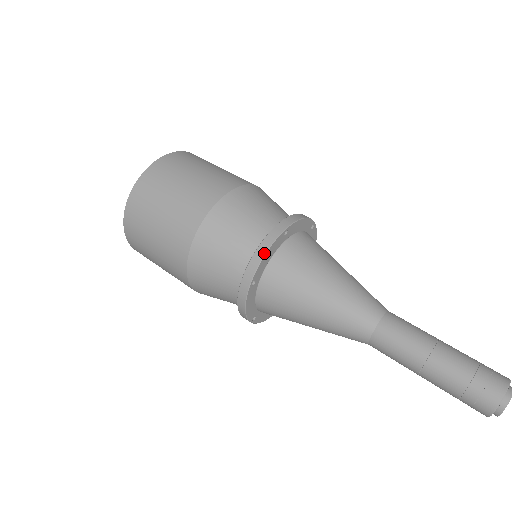
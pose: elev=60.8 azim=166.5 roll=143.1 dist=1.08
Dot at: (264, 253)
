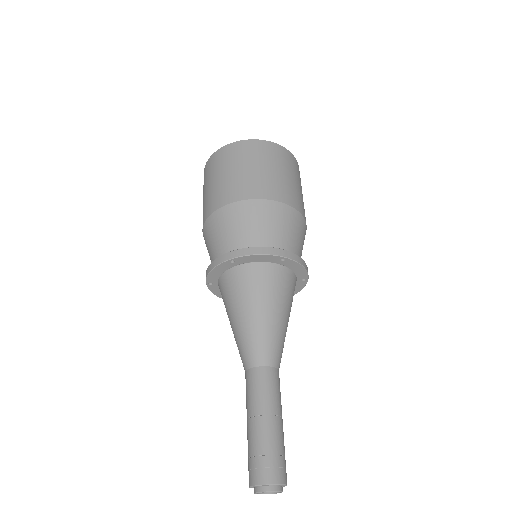
Dot at: (210, 270)
